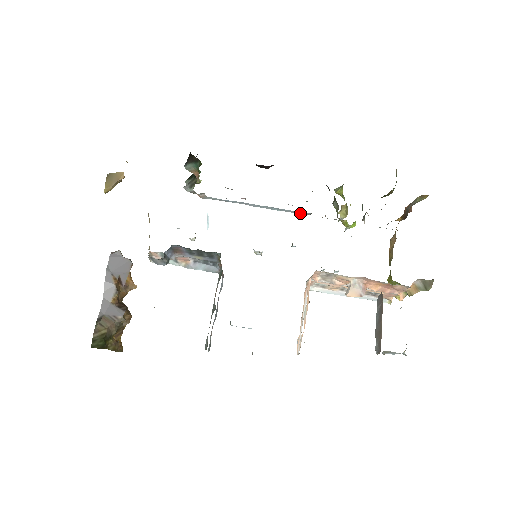
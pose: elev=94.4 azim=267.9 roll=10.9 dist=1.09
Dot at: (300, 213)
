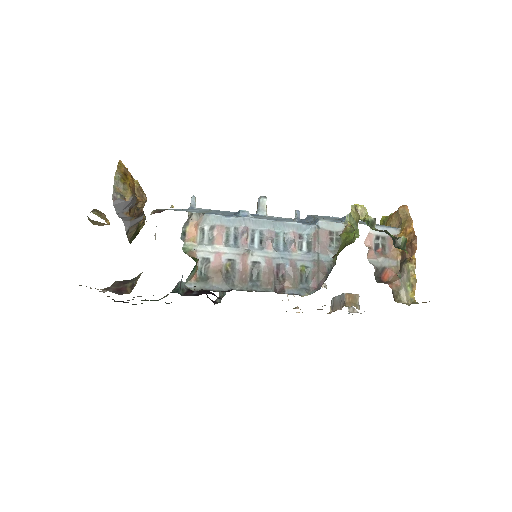
Dot at: (304, 229)
